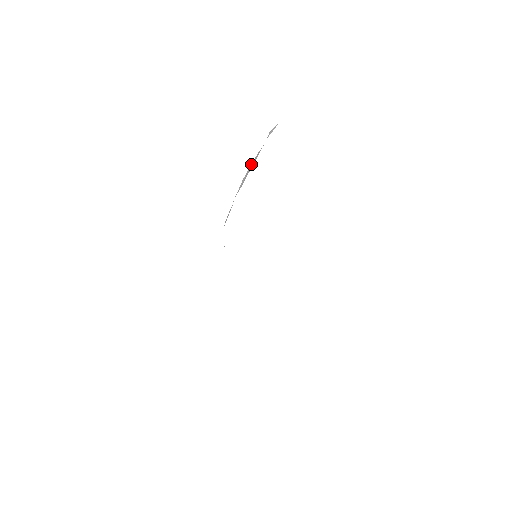
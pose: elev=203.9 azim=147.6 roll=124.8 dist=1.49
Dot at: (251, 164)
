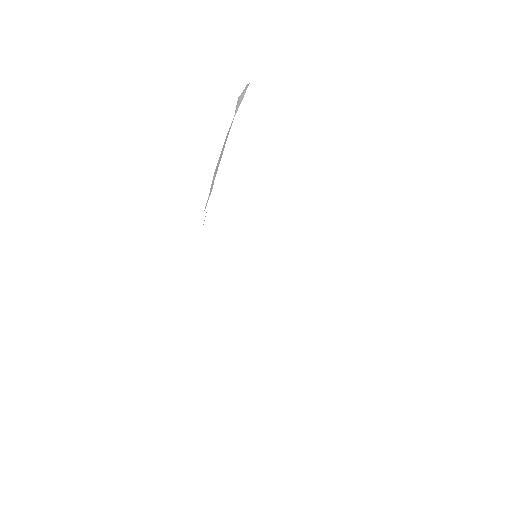
Dot at: occluded
